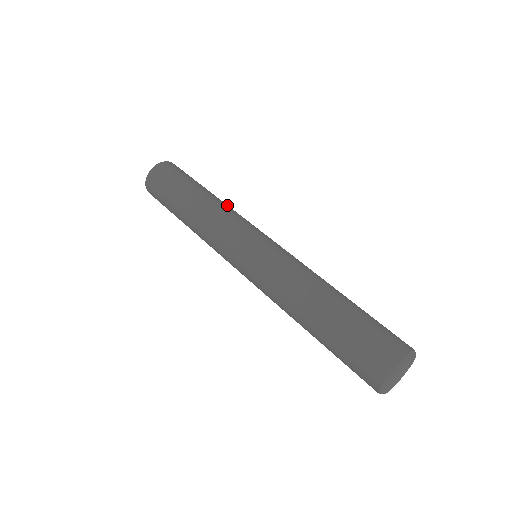
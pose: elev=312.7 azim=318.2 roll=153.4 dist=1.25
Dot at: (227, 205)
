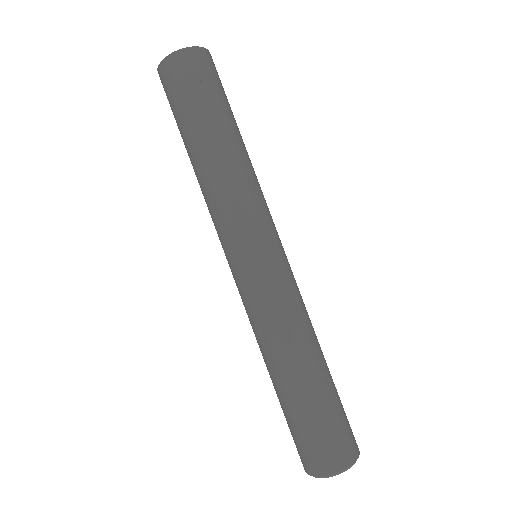
Dot at: occluded
